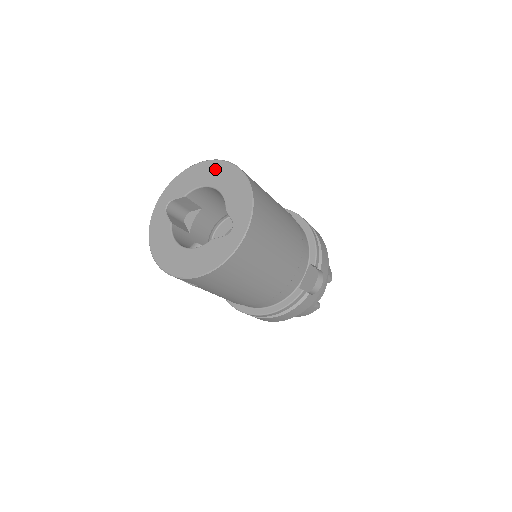
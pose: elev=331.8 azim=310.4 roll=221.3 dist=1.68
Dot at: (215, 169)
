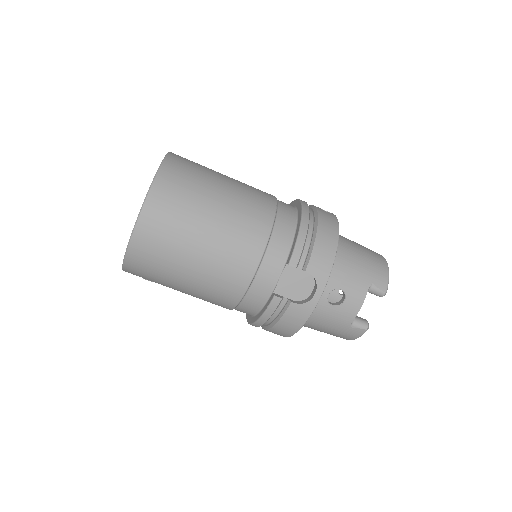
Dot at: occluded
